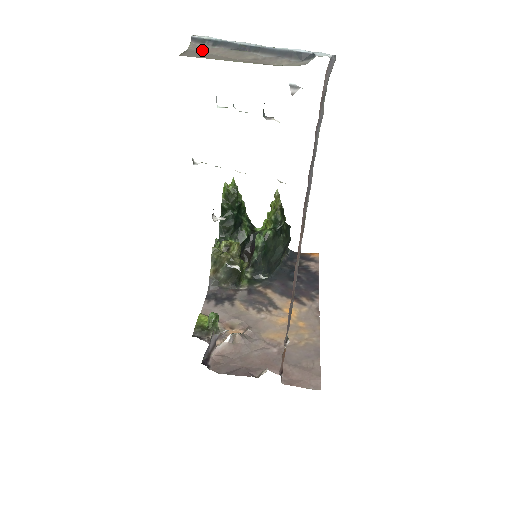
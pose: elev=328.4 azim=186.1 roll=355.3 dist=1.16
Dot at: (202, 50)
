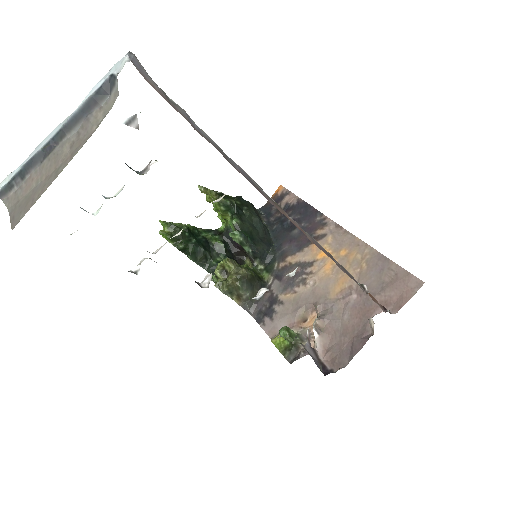
Dot at: (20, 195)
